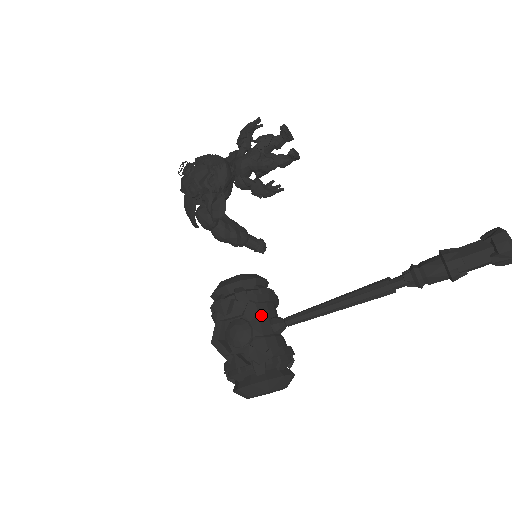
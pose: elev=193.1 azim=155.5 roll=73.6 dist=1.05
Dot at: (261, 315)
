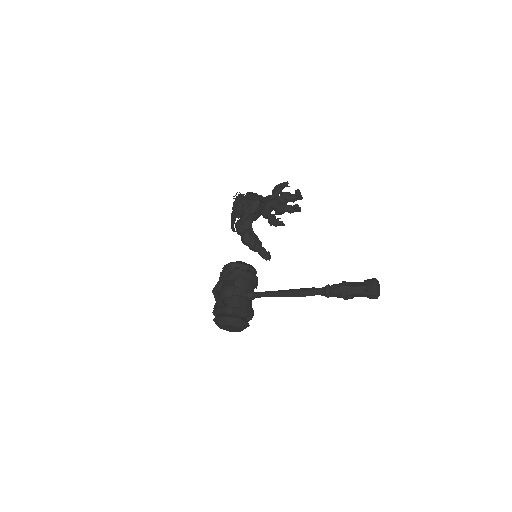
Dot at: (243, 285)
